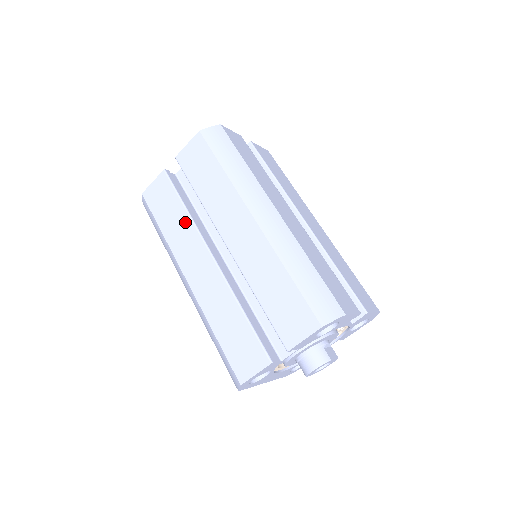
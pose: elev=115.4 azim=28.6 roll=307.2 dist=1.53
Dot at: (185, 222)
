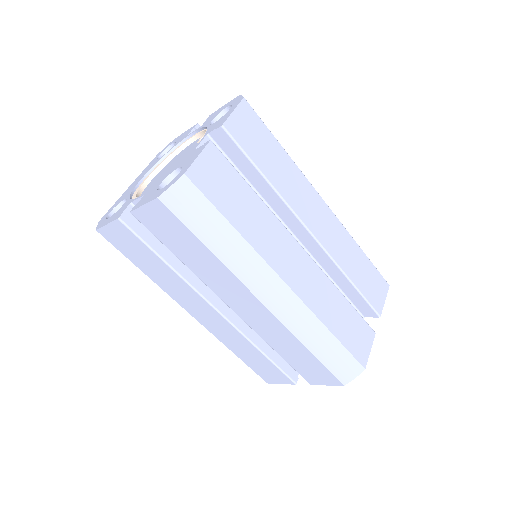
Dot at: (173, 277)
